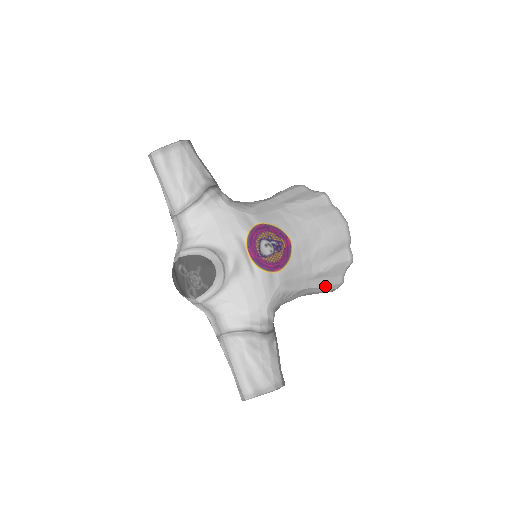
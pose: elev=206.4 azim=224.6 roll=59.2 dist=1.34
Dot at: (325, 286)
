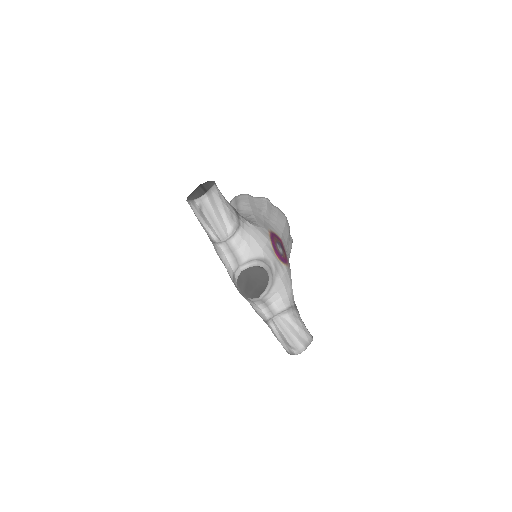
Dot at: occluded
